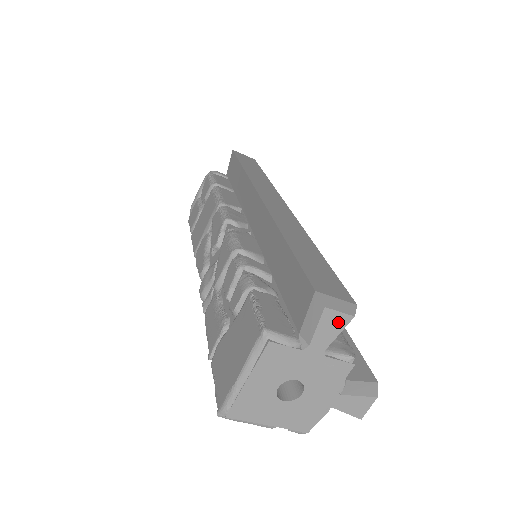
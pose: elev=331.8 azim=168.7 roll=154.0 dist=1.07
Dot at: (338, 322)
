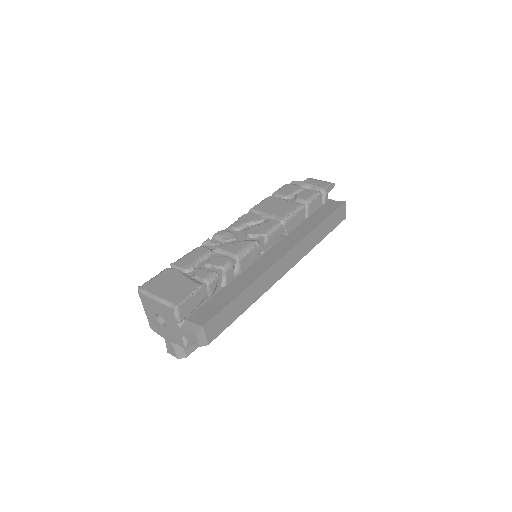
Dot at: (194, 340)
